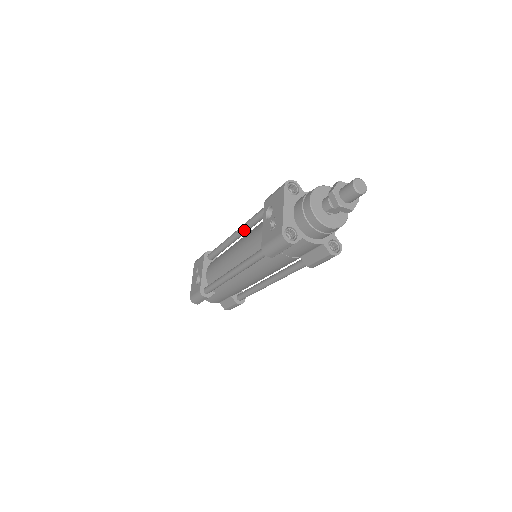
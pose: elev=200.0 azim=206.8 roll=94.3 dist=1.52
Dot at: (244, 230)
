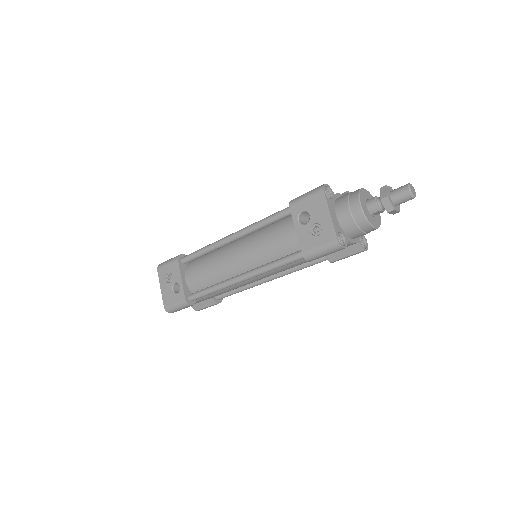
Dot at: (249, 233)
